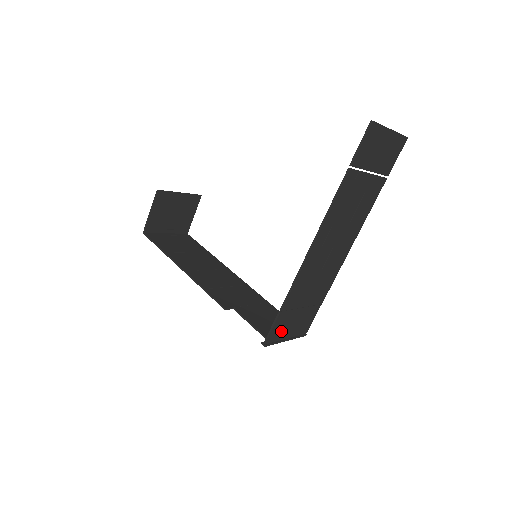
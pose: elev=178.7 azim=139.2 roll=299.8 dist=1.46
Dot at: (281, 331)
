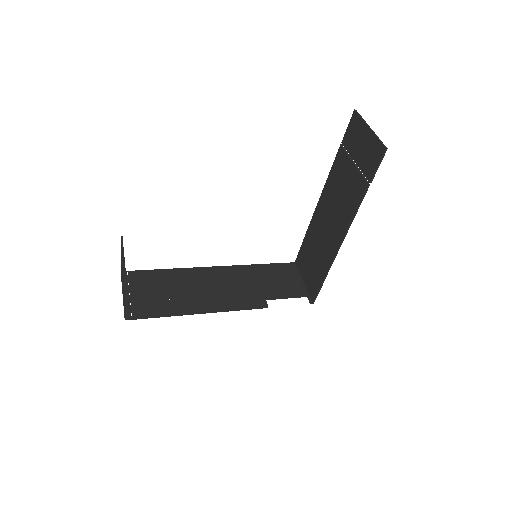
Dot at: (312, 285)
